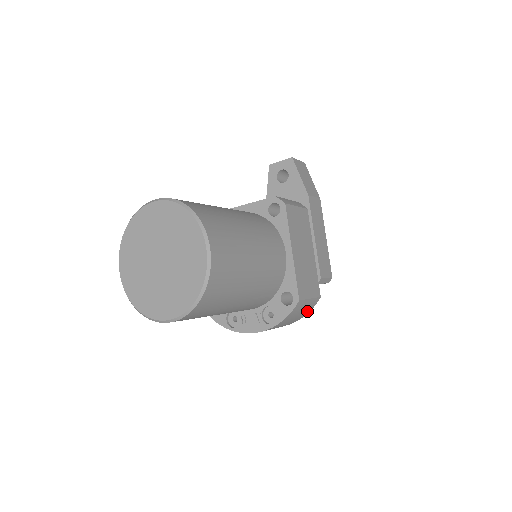
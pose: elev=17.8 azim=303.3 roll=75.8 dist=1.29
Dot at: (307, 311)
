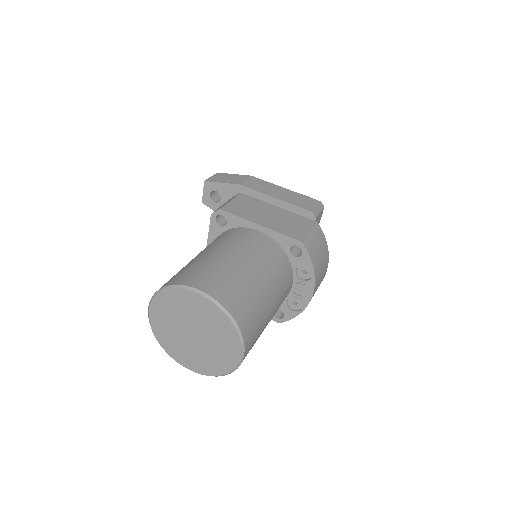
Dot at: (322, 240)
